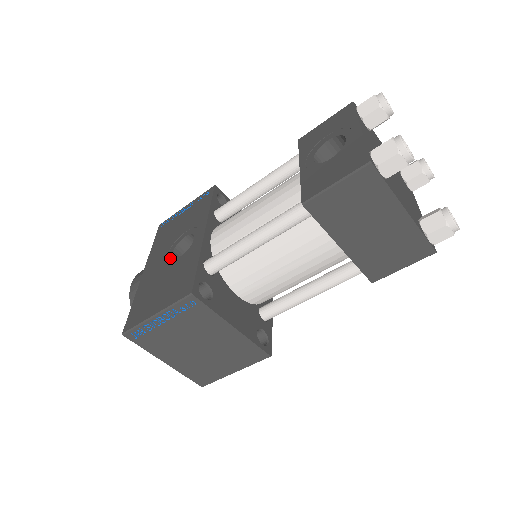
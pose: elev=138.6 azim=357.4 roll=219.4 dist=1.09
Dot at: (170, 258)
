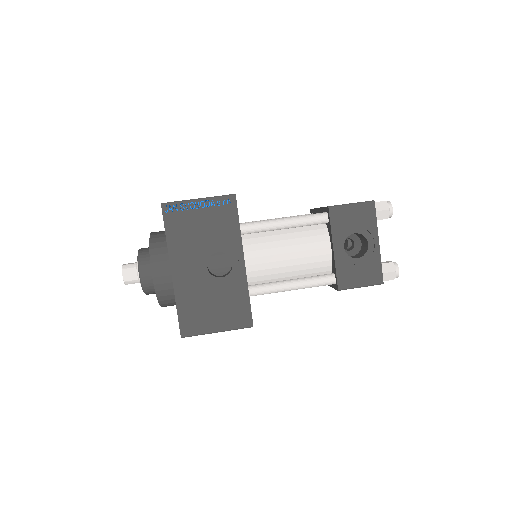
Dot at: (208, 273)
